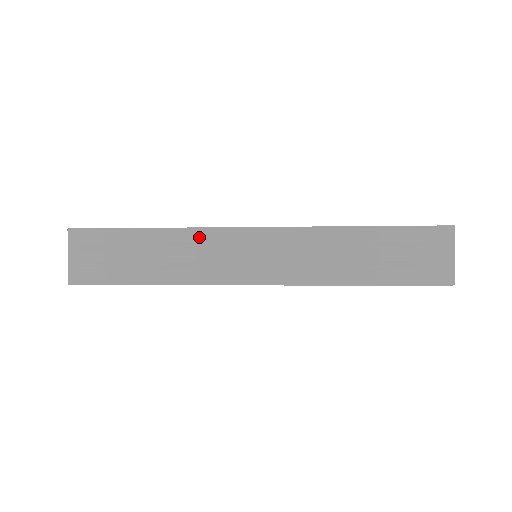
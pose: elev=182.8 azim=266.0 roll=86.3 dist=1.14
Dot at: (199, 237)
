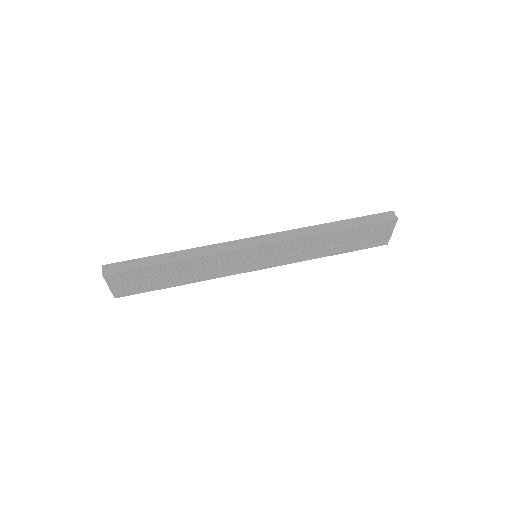
Dot at: (213, 258)
